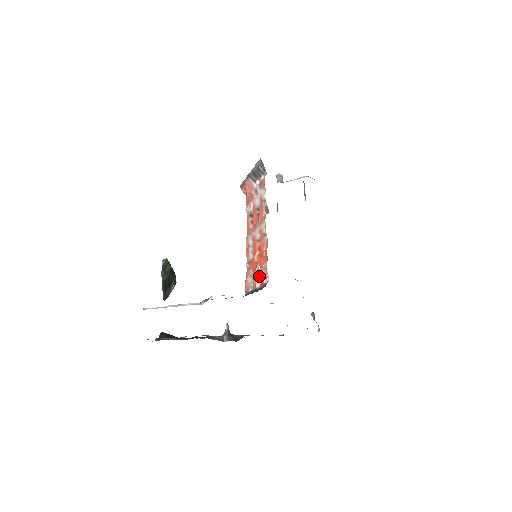
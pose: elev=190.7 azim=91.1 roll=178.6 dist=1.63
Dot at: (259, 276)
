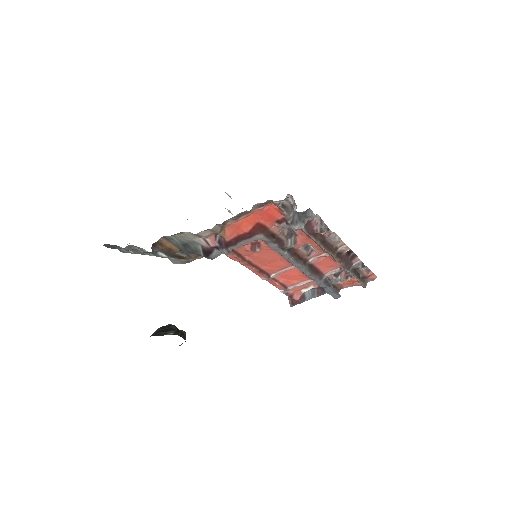
Dot at: occluded
